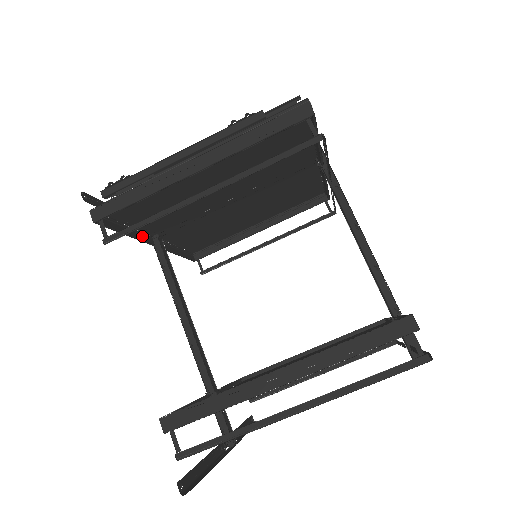
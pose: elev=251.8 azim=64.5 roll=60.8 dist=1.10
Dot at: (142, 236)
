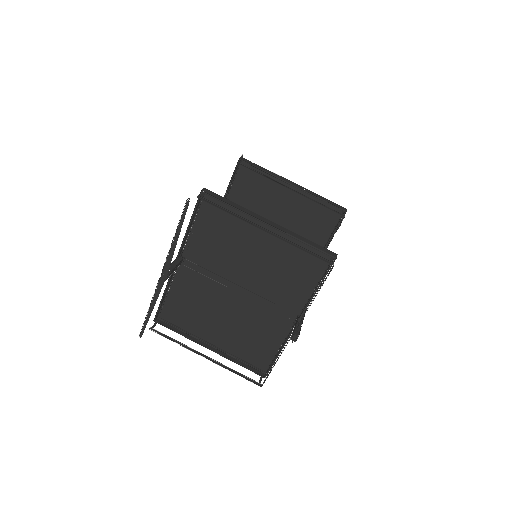
Dot at: occluded
